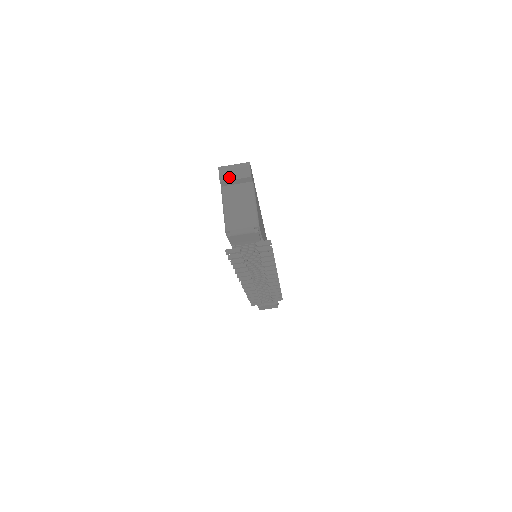
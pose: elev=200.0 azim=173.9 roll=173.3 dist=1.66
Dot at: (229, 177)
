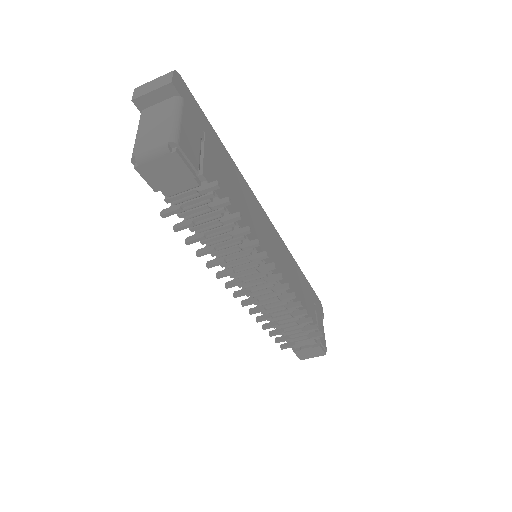
Dot at: (144, 92)
